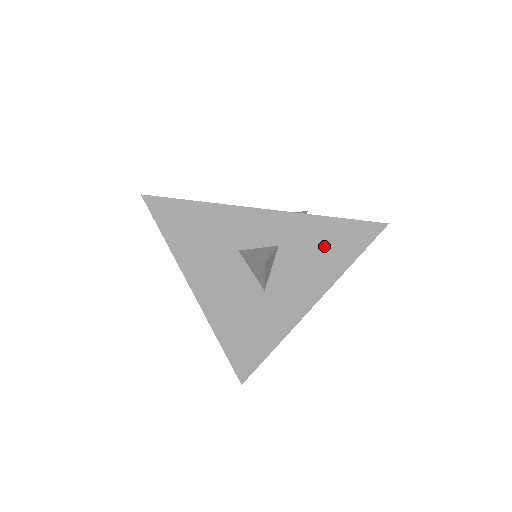
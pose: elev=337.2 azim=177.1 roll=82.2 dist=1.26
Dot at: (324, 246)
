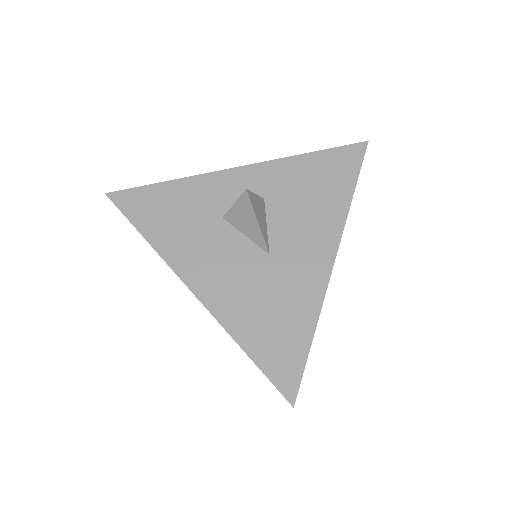
Dot at: (313, 184)
